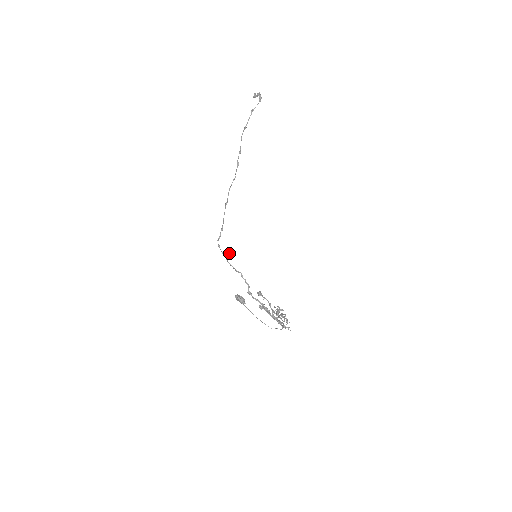
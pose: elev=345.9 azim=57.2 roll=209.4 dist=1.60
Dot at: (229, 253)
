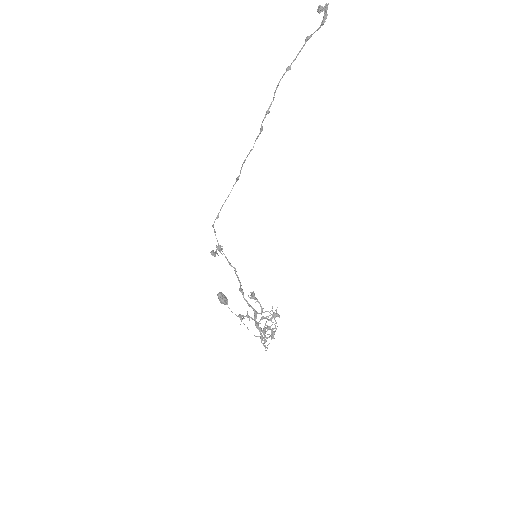
Dot at: (219, 248)
